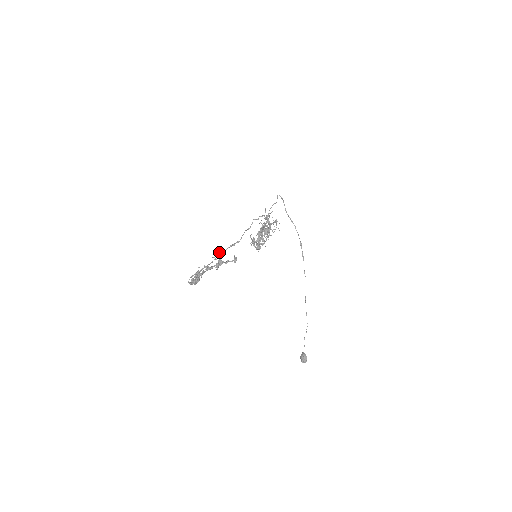
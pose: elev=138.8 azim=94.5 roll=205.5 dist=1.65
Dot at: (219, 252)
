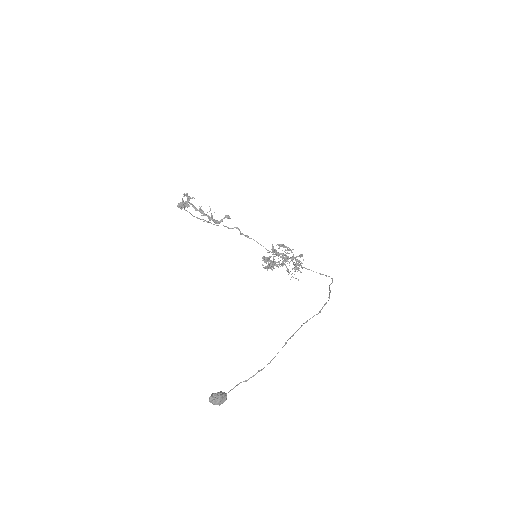
Dot at: occluded
